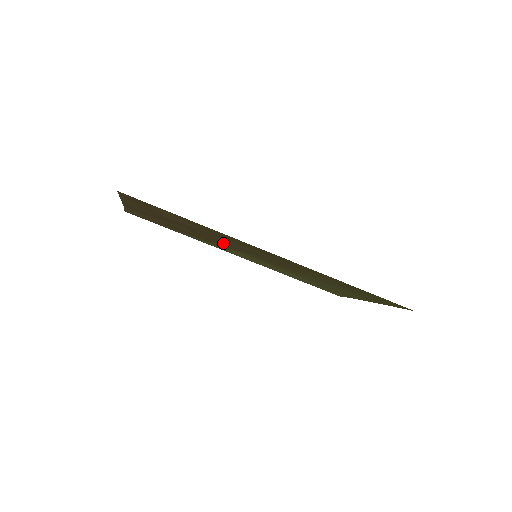
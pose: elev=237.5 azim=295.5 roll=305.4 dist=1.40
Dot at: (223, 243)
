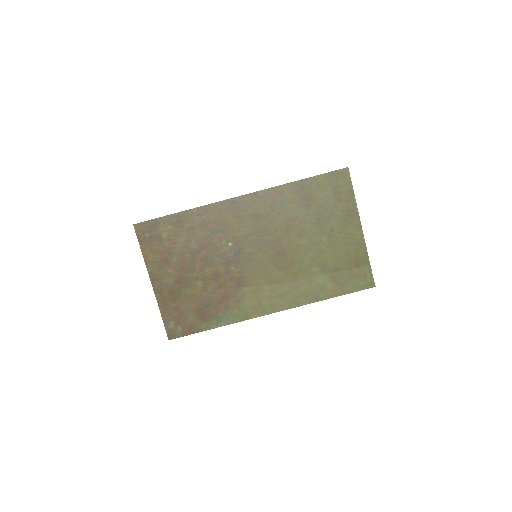
Dot at: (232, 269)
